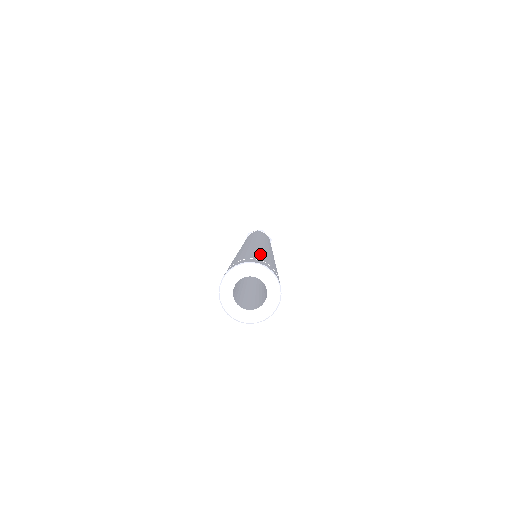
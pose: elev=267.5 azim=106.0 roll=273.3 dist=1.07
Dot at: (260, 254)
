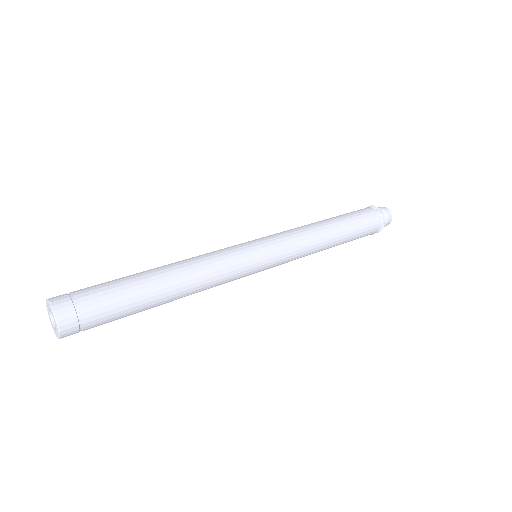
Dot at: (119, 297)
